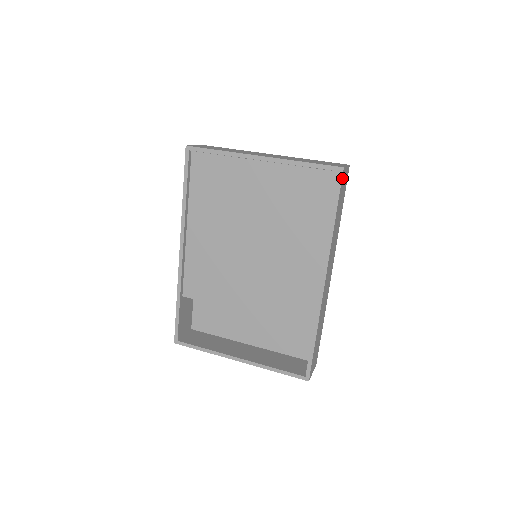
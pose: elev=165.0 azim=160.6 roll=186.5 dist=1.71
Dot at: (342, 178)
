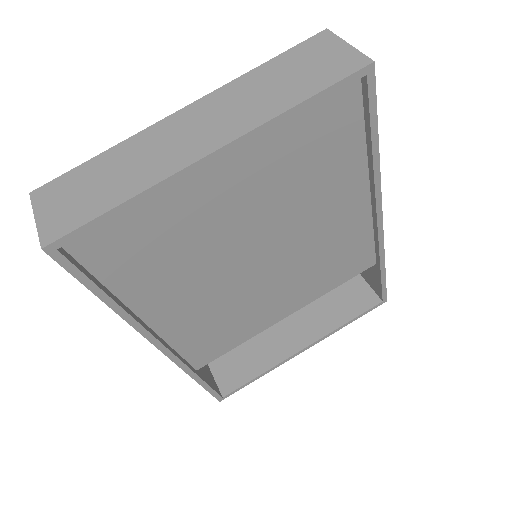
Dot at: (371, 79)
